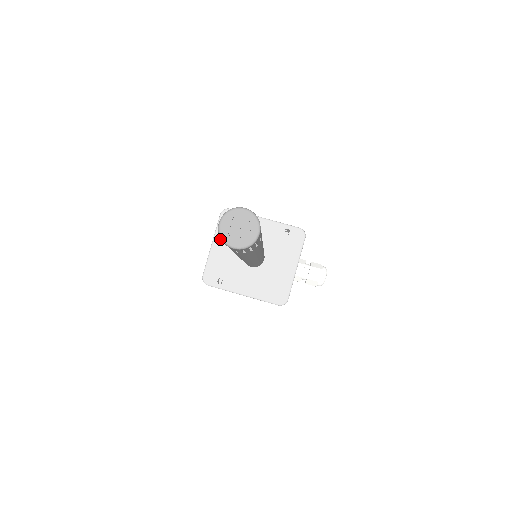
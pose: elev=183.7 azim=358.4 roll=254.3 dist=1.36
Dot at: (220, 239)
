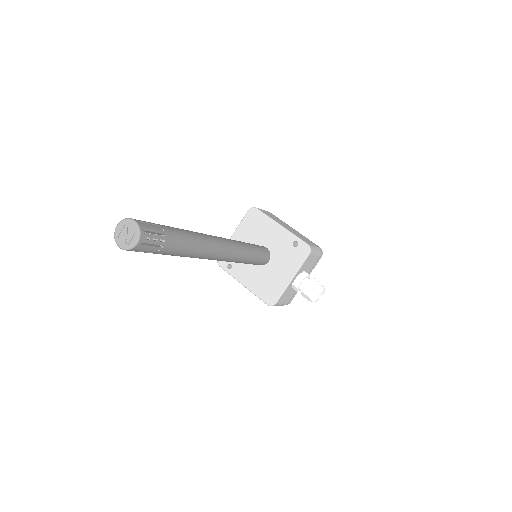
Dot at: (241, 231)
